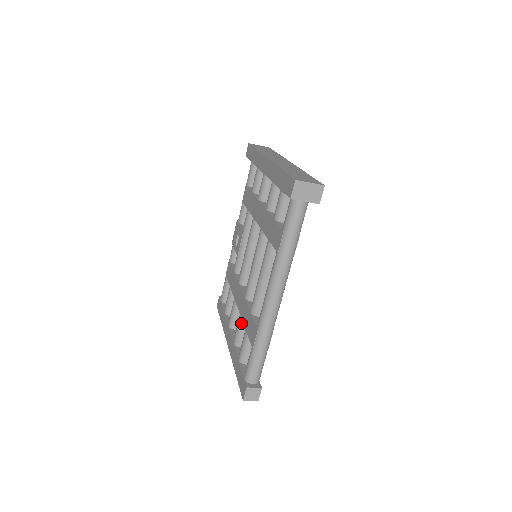
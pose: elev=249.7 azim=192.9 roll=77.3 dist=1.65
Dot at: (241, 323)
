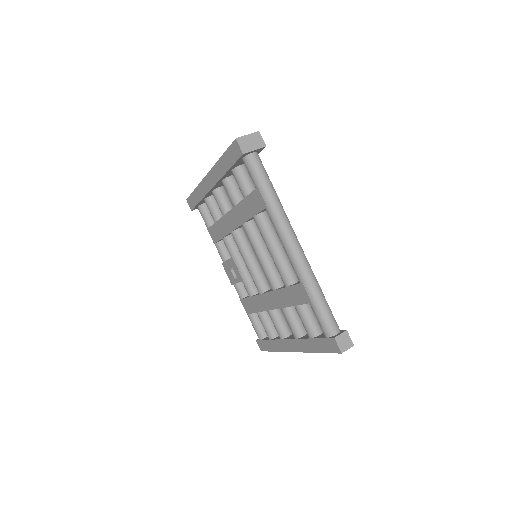
Dot at: (288, 313)
